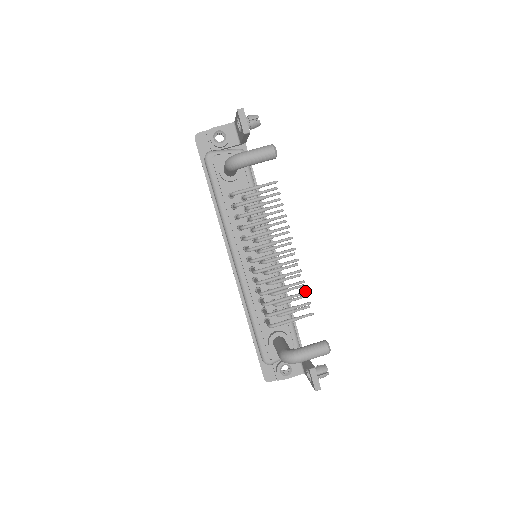
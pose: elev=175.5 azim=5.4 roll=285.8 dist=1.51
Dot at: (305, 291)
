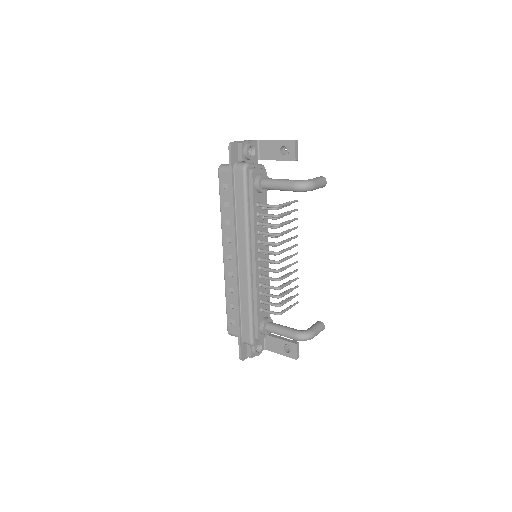
Dot at: (297, 285)
